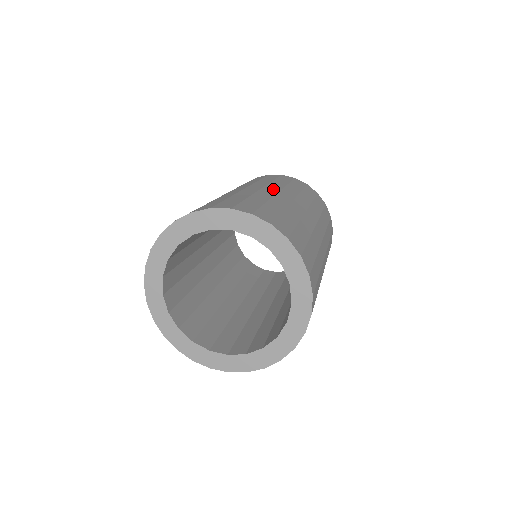
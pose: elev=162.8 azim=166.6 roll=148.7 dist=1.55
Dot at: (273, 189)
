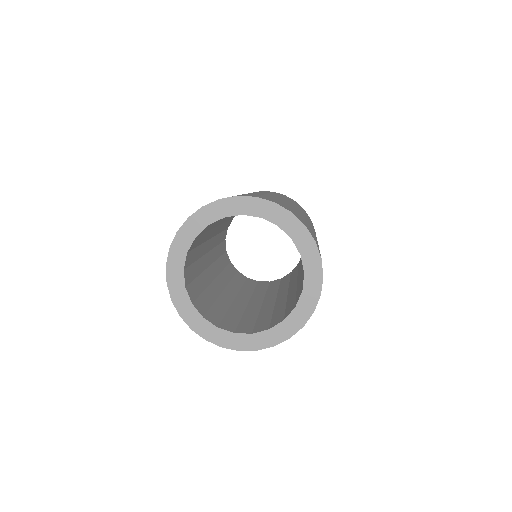
Dot at: occluded
